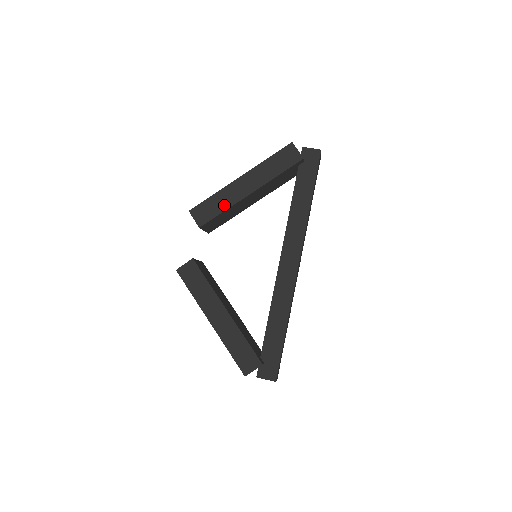
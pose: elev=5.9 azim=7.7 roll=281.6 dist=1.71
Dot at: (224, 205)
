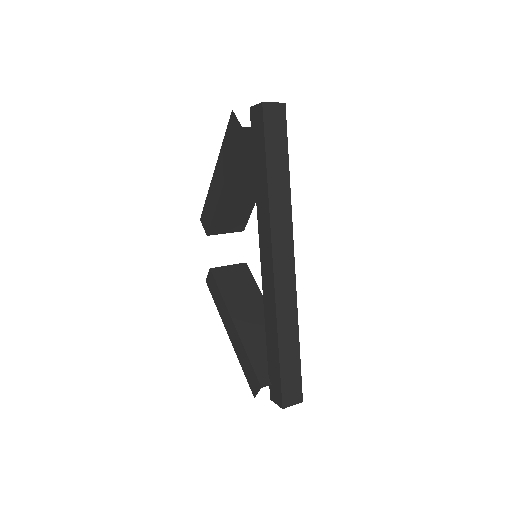
Dot at: (213, 207)
